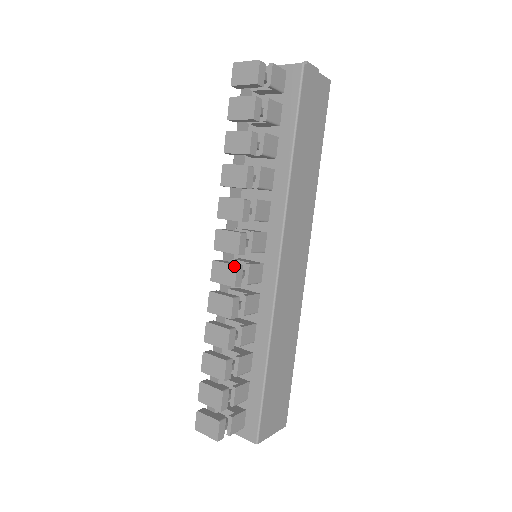
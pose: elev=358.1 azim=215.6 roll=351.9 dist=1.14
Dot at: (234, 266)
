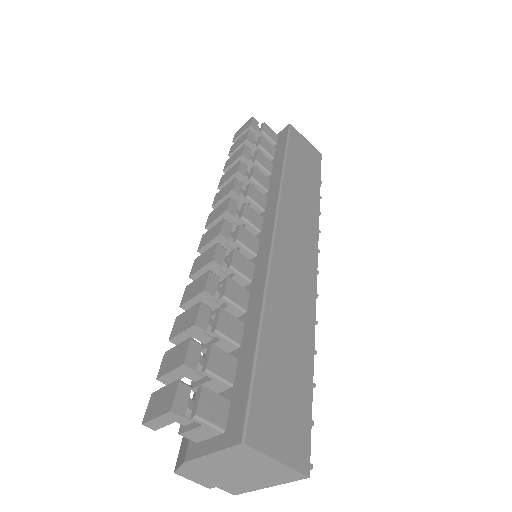
Dot at: (222, 220)
